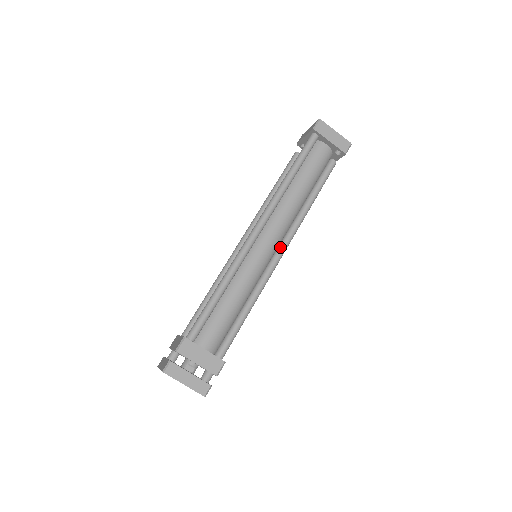
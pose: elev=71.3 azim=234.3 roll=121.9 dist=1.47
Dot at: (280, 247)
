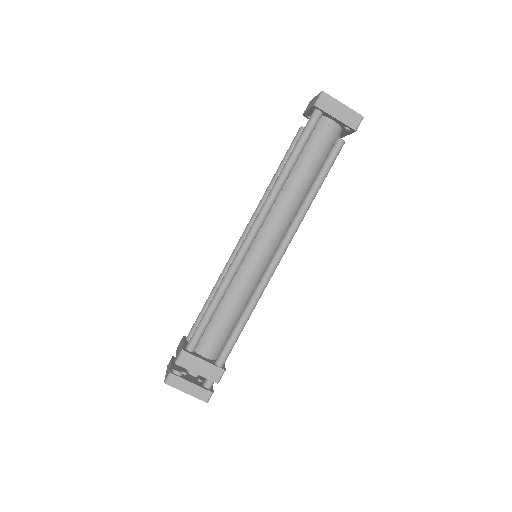
Dot at: (279, 249)
